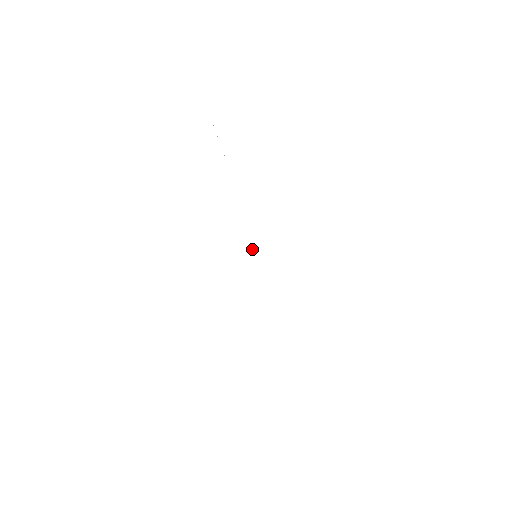
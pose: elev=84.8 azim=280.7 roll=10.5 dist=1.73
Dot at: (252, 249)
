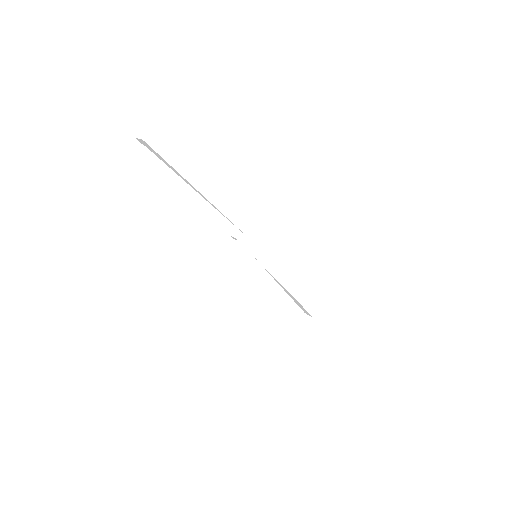
Dot at: (252, 252)
